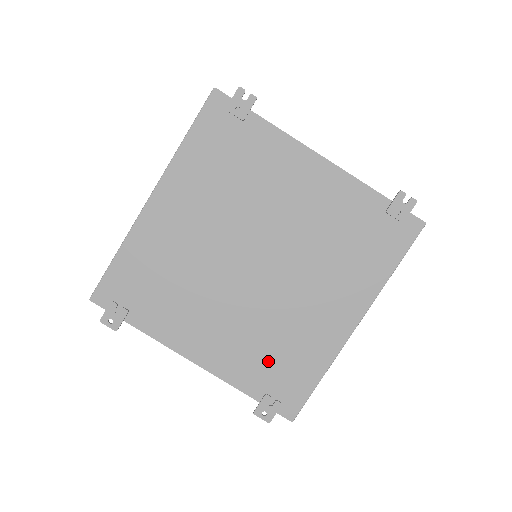
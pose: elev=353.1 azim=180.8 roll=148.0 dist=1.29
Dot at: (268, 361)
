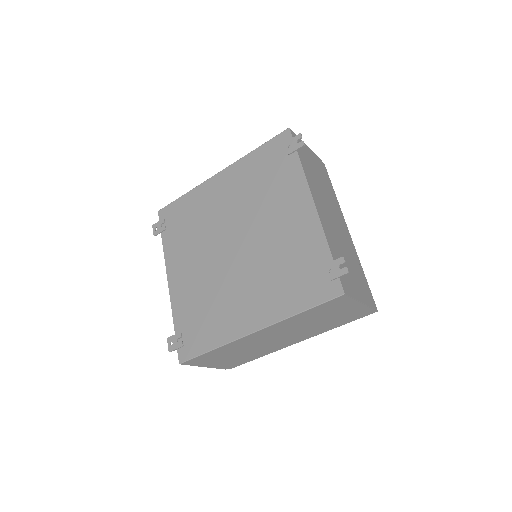
Dot at: (197, 313)
